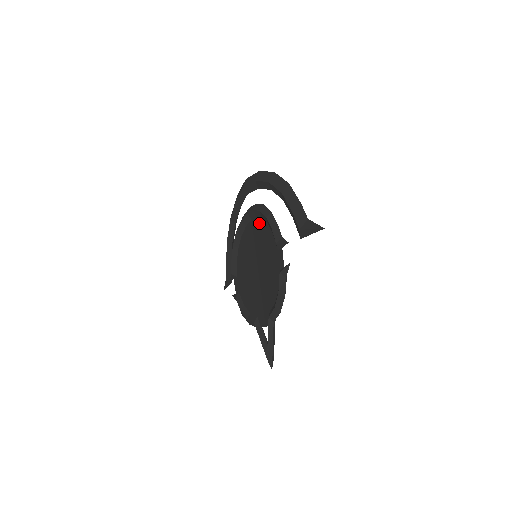
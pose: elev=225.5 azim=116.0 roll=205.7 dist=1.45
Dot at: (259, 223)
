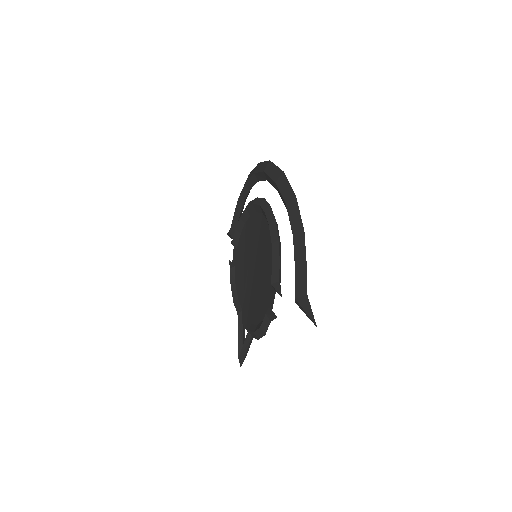
Dot at: (267, 230)
